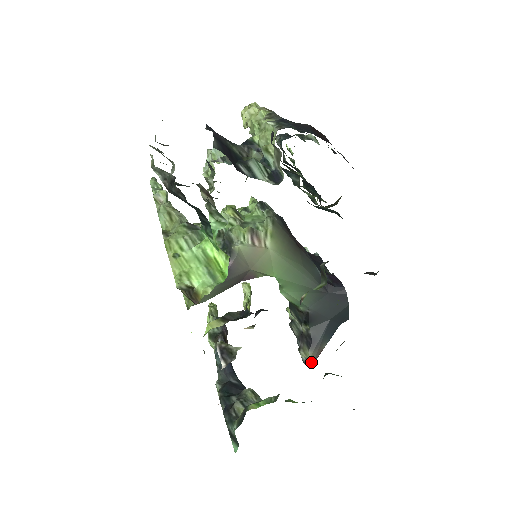
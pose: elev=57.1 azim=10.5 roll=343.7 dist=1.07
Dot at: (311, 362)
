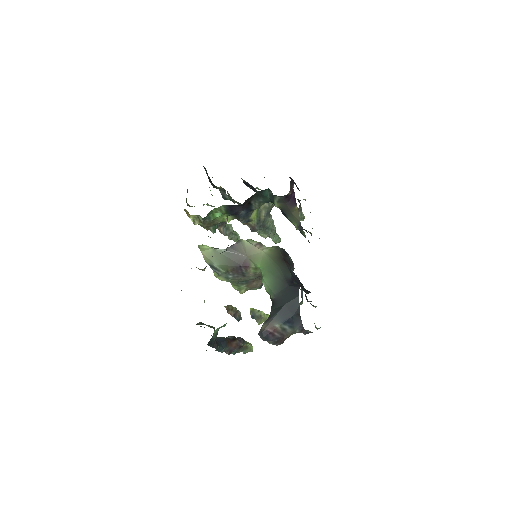
Dot at: (262, 331)
